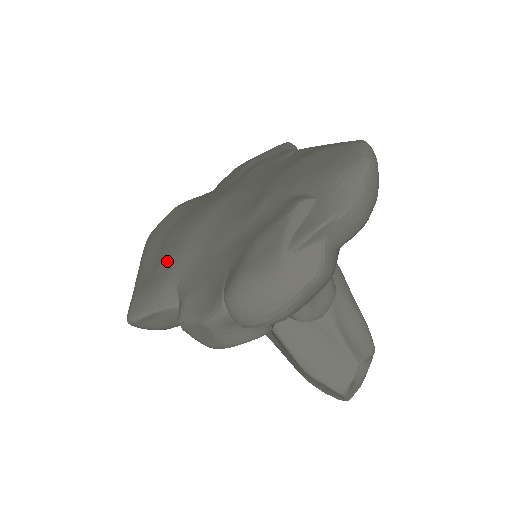
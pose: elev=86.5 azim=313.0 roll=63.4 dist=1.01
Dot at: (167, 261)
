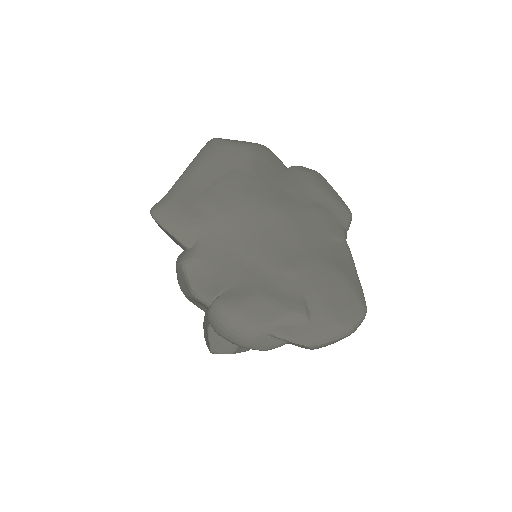
Dot at: (210, 207)
